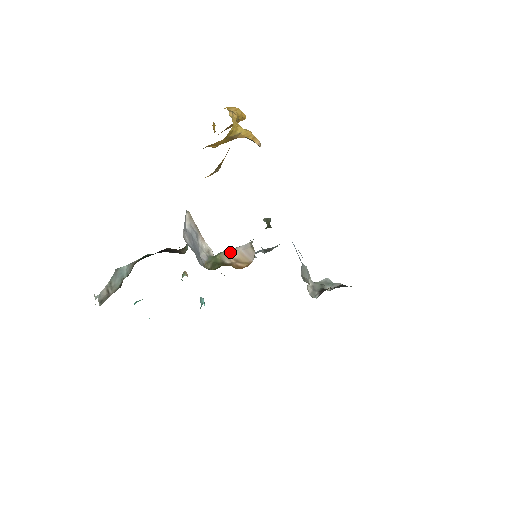
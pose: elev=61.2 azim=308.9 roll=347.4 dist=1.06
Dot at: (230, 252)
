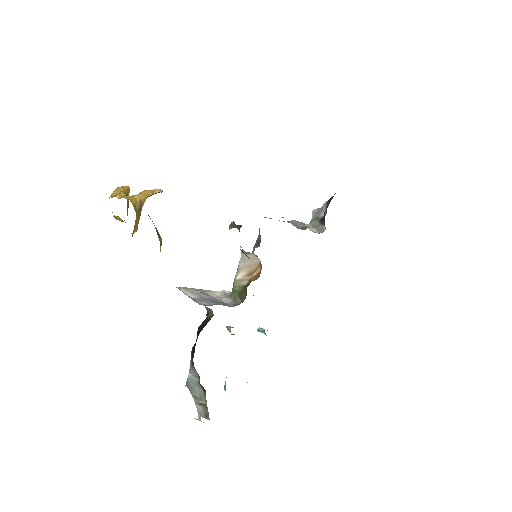
Dot at: (238, 275)
